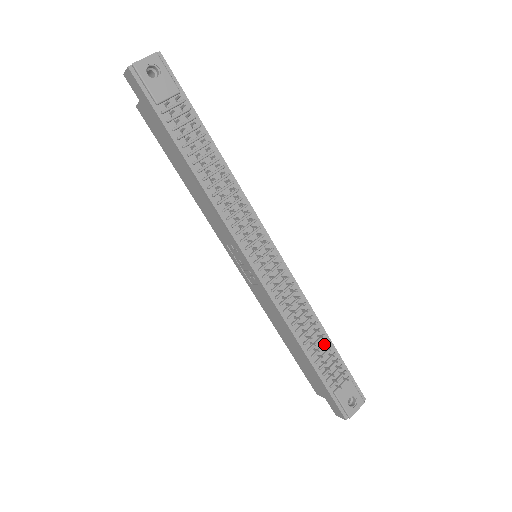
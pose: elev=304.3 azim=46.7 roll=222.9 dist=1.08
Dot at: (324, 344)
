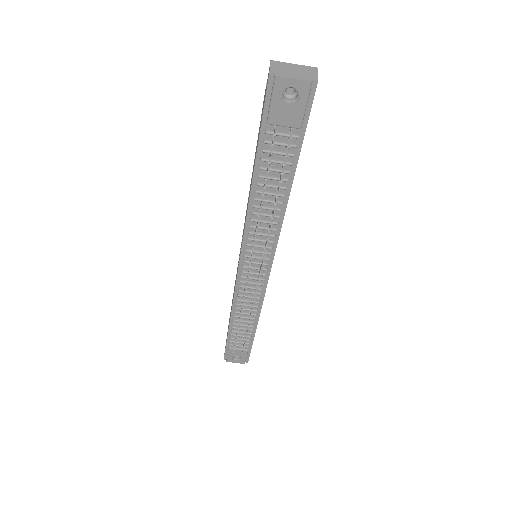
Dot at: occluded
